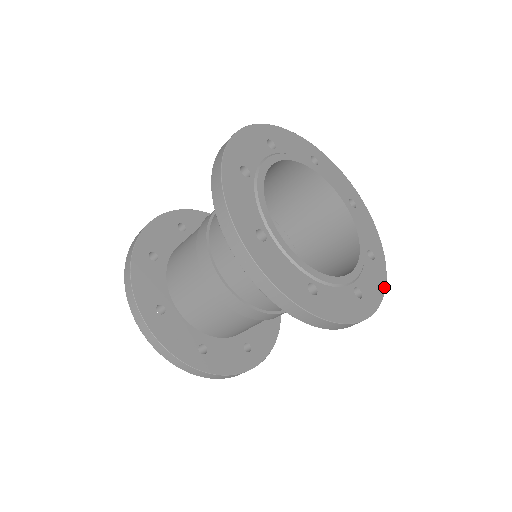
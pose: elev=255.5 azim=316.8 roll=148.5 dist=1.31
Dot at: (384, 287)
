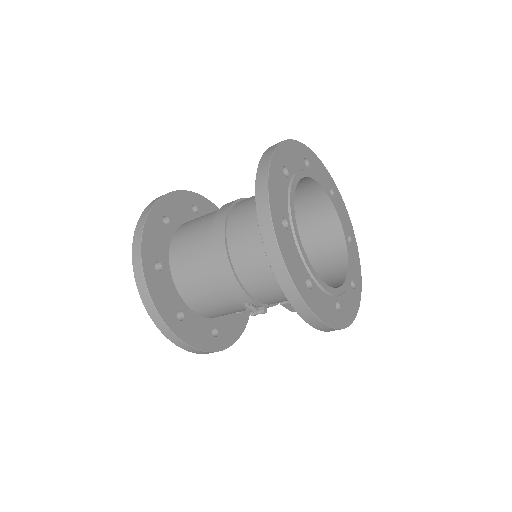
Dot at: (329, 324)
